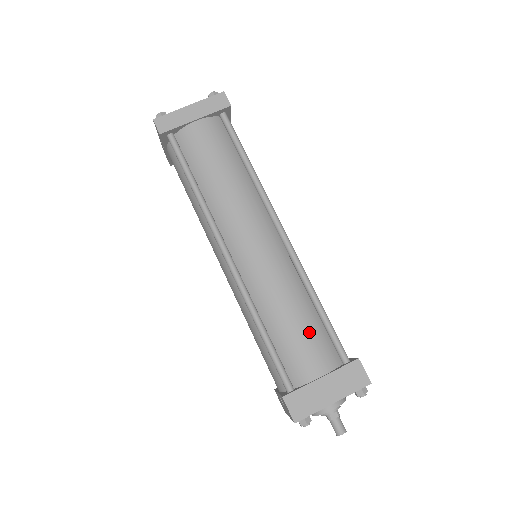
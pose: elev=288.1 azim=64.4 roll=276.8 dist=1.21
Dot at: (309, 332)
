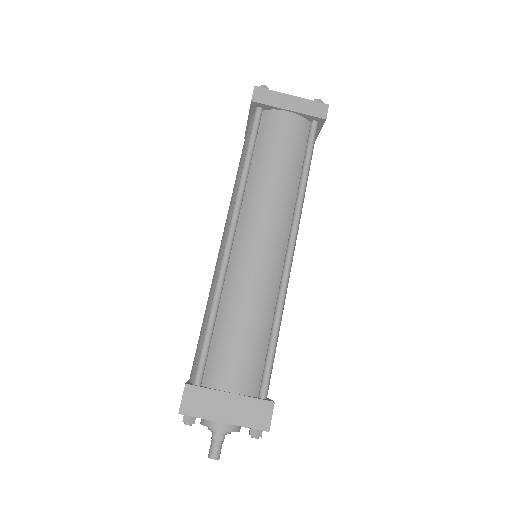
Dot at: (250, 347)
